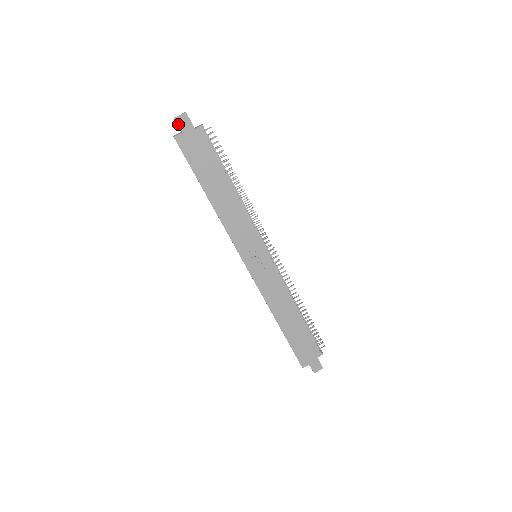
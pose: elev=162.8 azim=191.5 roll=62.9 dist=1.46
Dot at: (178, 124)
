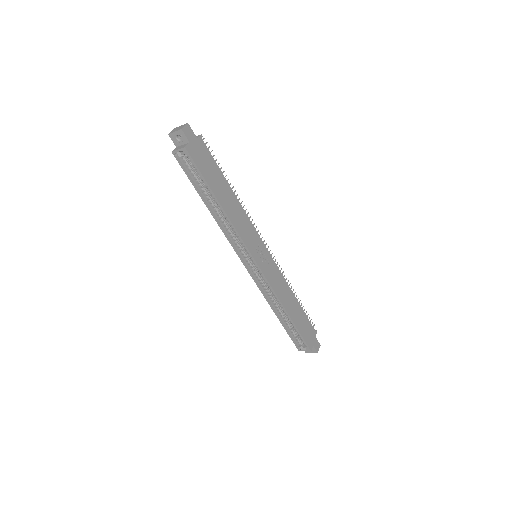
Dot at: (185, 135)
